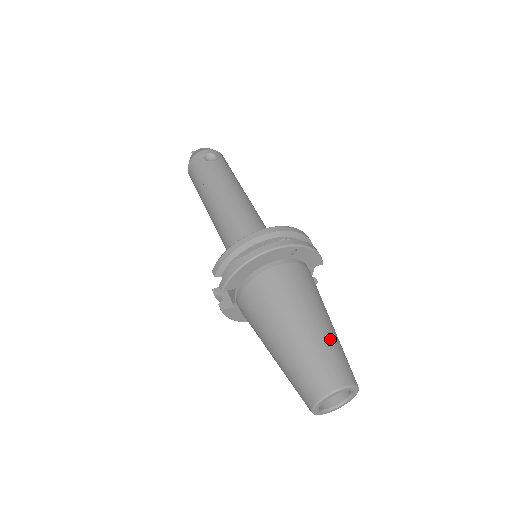
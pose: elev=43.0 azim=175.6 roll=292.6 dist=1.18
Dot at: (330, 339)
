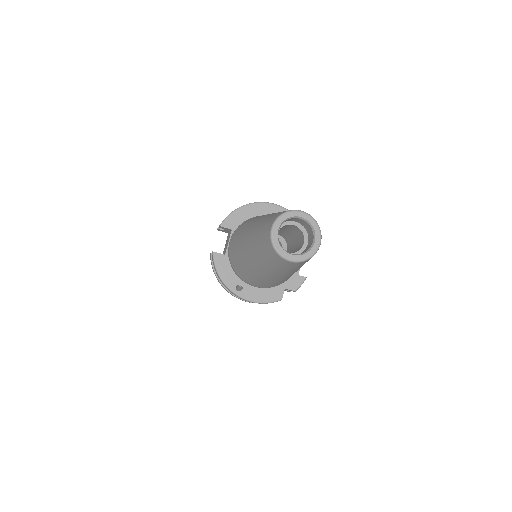
Dot at: occluded
